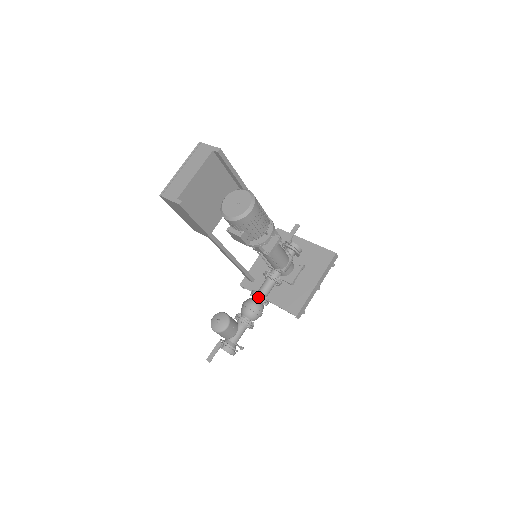
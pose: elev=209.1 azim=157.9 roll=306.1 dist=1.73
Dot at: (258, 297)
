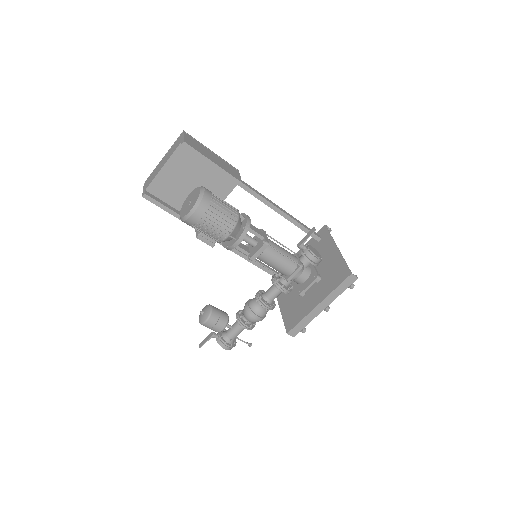
Dot at: (257, 300)
